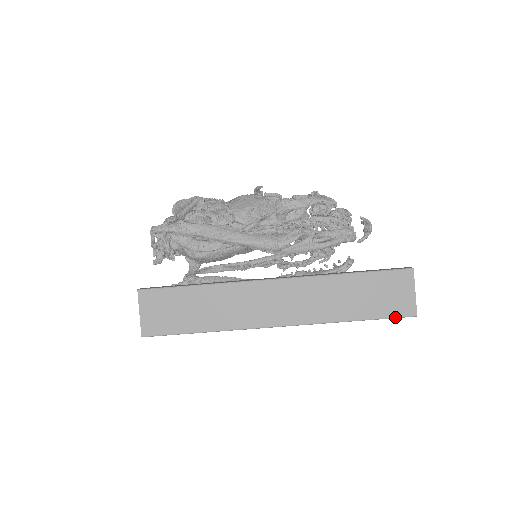
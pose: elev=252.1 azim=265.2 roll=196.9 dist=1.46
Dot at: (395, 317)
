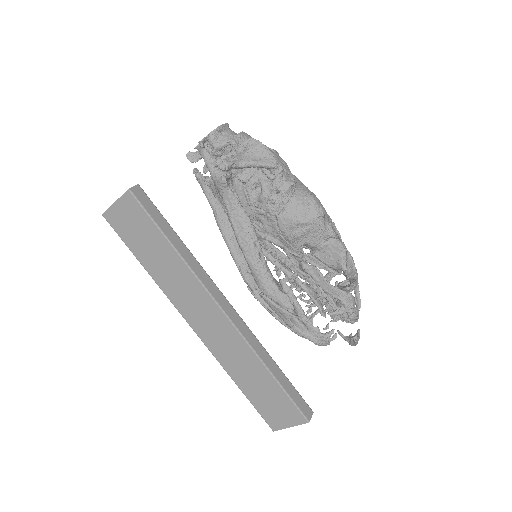
Dot at: (261, 416)
